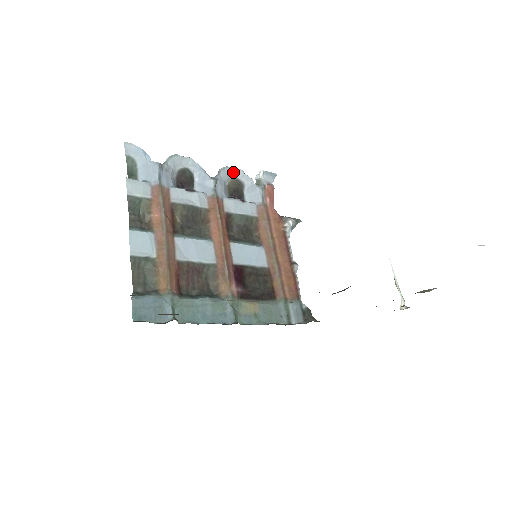
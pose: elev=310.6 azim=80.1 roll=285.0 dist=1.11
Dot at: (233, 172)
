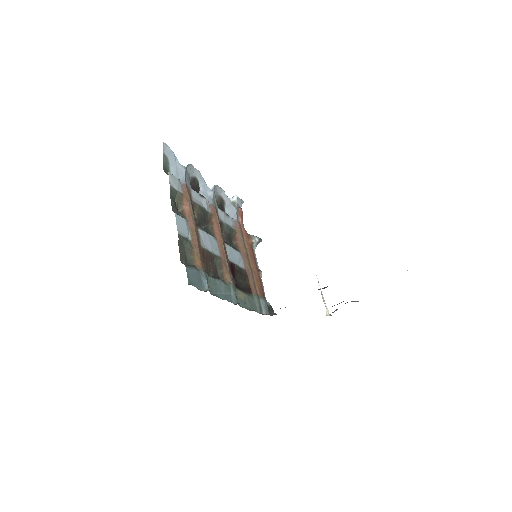
Dot at: (220, 191)
